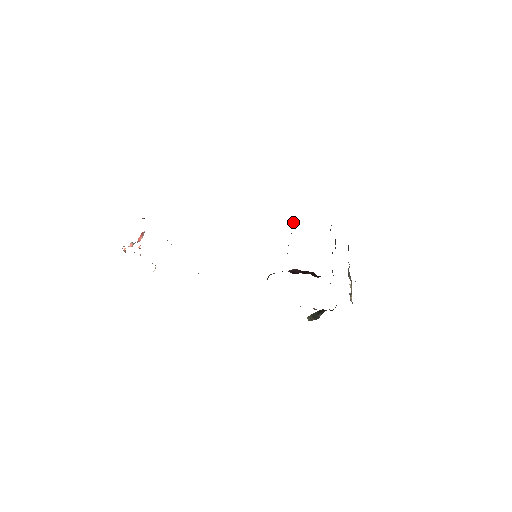
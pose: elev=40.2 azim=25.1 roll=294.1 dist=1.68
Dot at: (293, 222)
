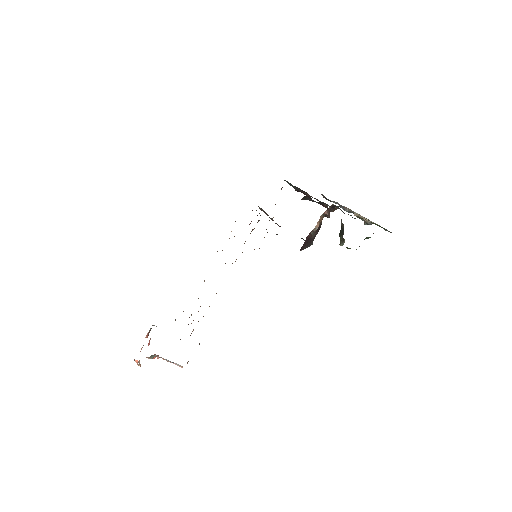
Dot at: occluded
